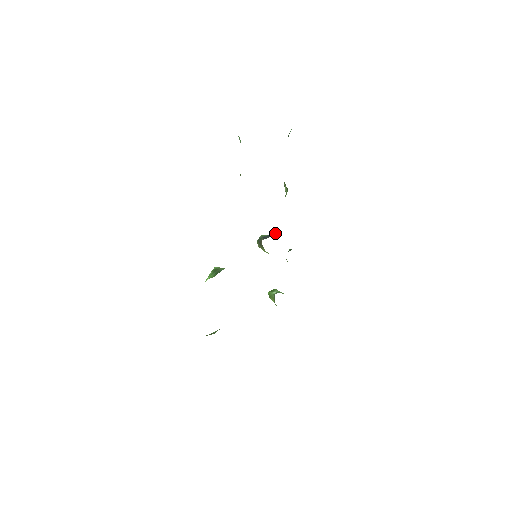
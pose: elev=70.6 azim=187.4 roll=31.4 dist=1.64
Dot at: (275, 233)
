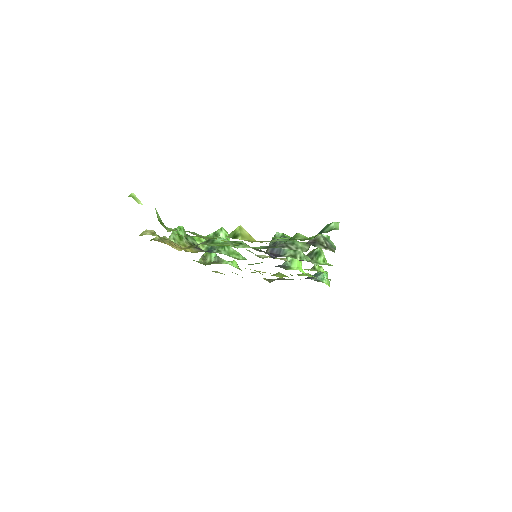
Dot at: (288, 251)
